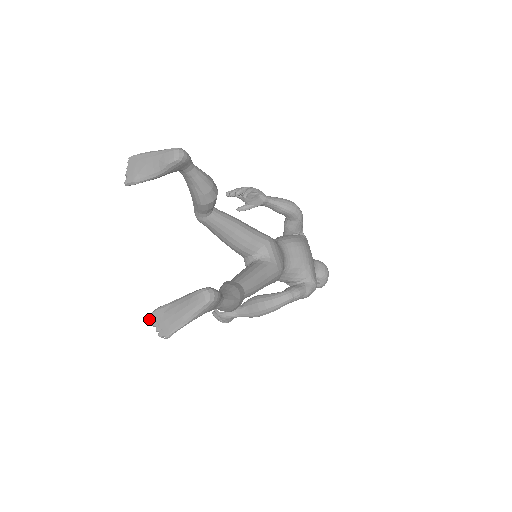
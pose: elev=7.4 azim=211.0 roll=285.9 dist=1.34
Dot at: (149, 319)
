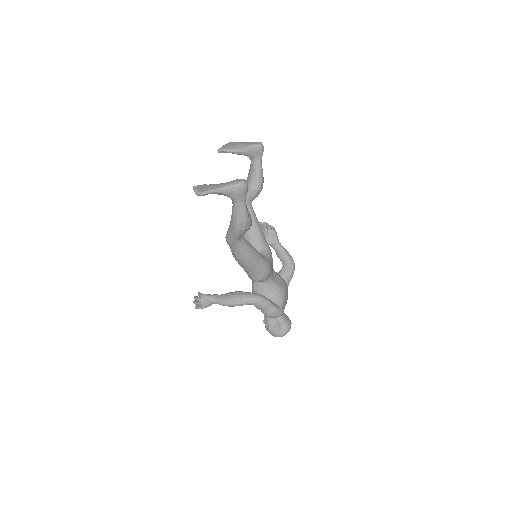
Dot at: (195, 187)
